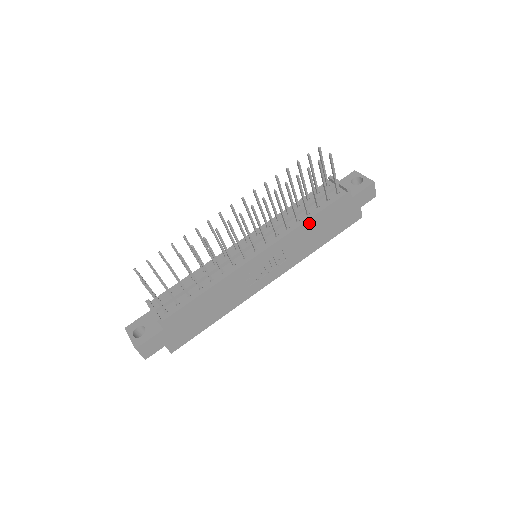
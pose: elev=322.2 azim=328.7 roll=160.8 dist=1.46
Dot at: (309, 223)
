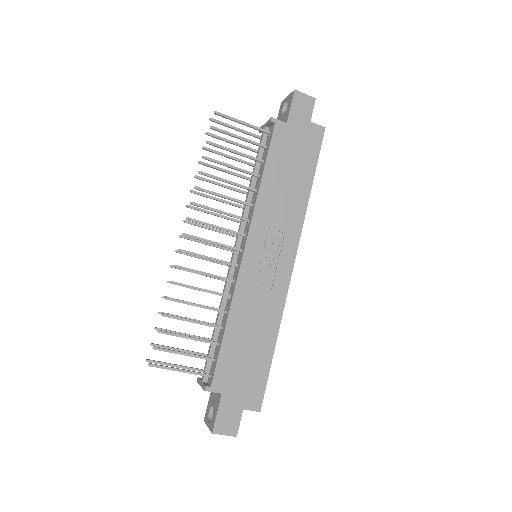
Dot at: (266, 182)
